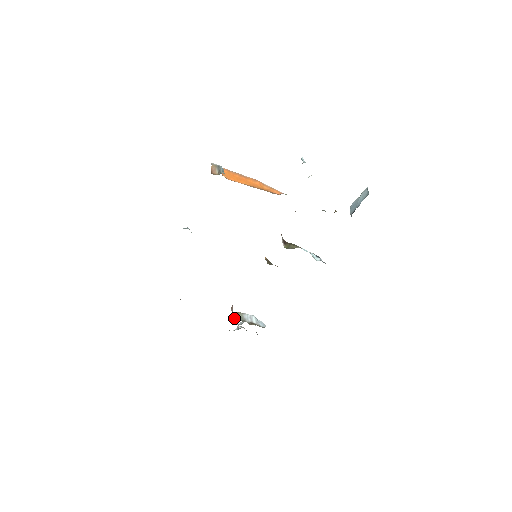
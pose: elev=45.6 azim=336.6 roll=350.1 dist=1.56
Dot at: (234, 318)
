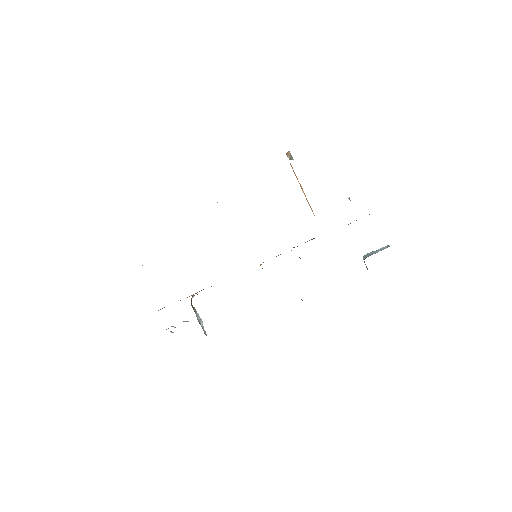
Dot at: (191, 304)
